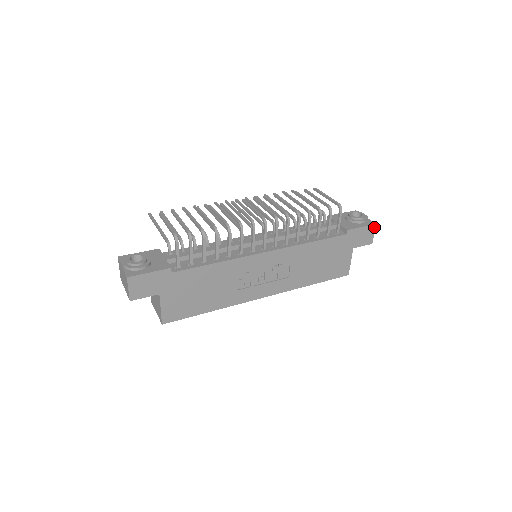
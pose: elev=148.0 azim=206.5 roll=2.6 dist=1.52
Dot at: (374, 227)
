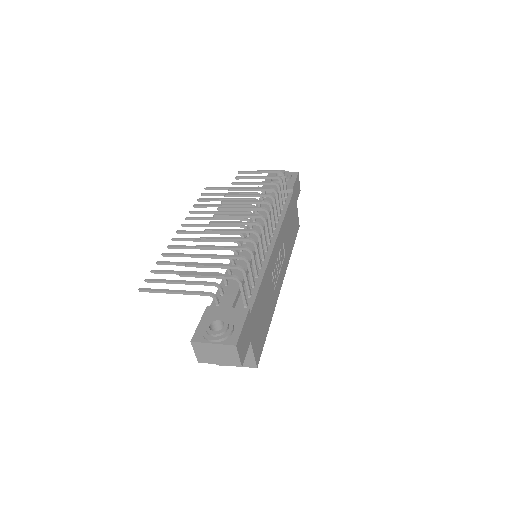
Dot at: (298, 176)
